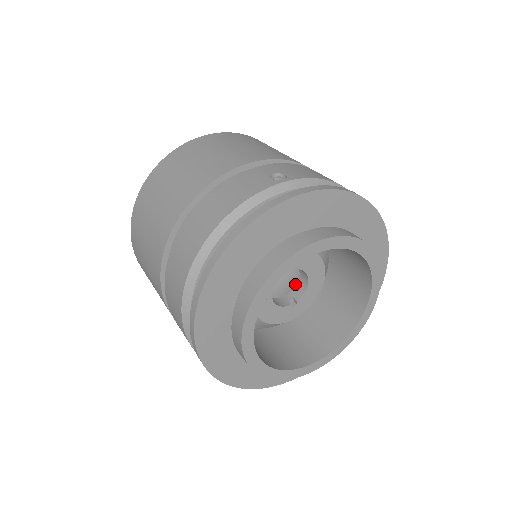
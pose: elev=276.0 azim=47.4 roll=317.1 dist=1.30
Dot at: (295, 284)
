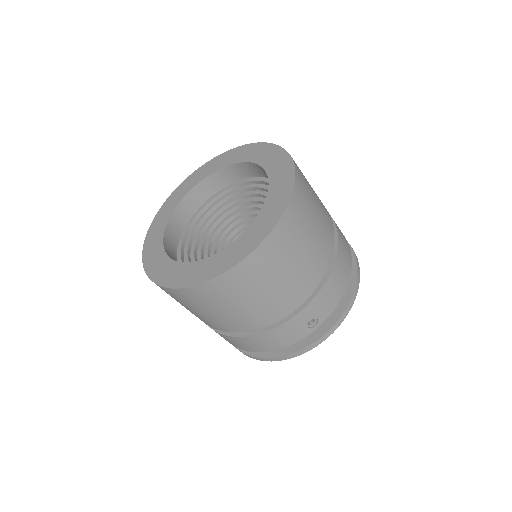
Dot at: occluded
